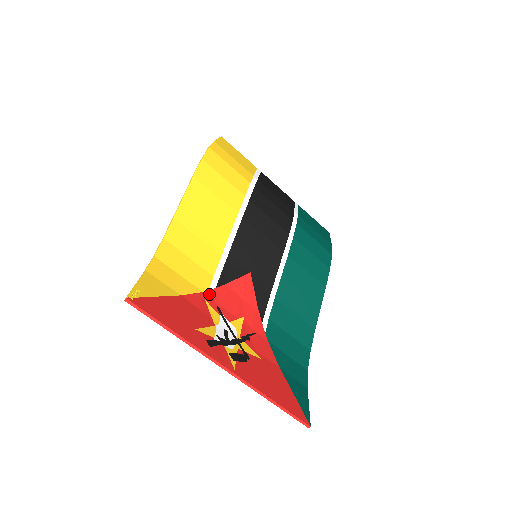
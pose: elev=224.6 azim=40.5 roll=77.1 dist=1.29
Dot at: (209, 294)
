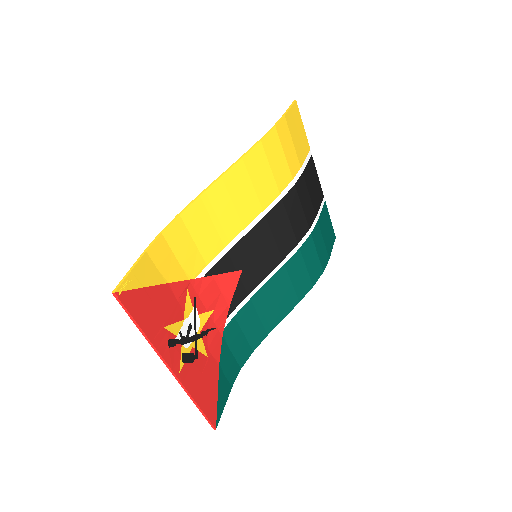
Dot at: (194, 282)
